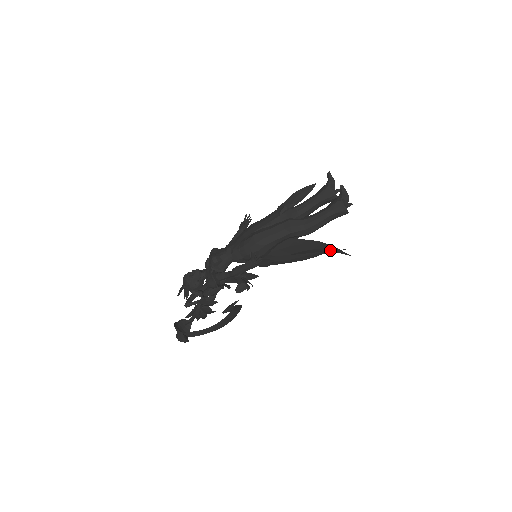
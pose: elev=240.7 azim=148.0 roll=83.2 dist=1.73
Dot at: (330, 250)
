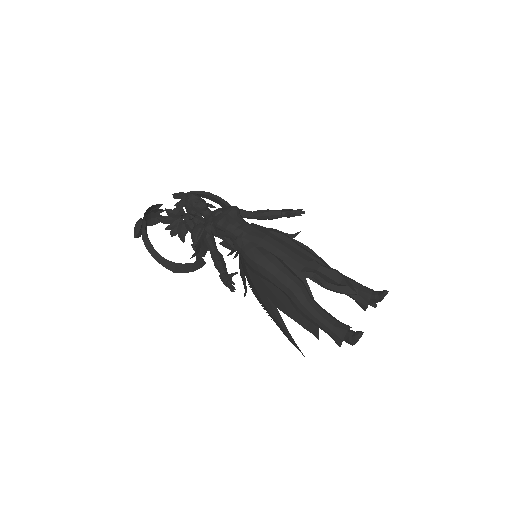
Dot at: (308, 322)
